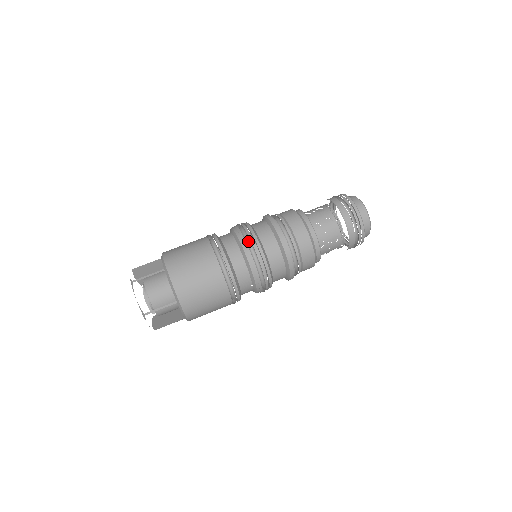
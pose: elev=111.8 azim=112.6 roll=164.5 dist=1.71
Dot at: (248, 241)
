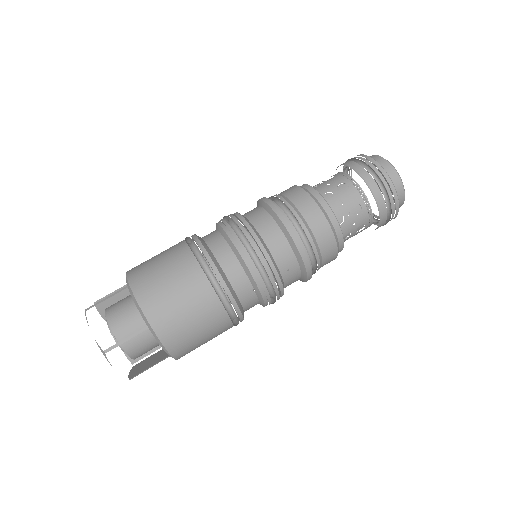
Dot at: (236, 229)
